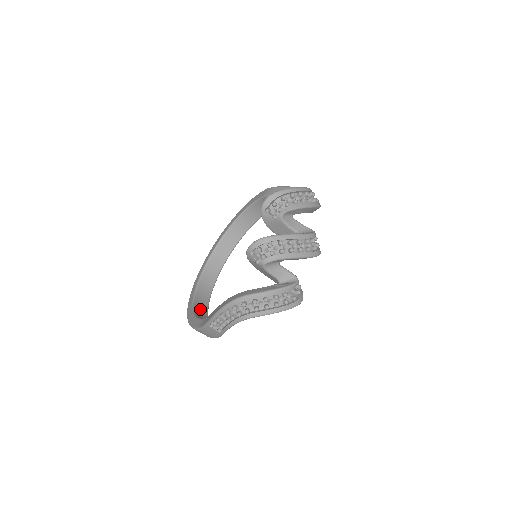
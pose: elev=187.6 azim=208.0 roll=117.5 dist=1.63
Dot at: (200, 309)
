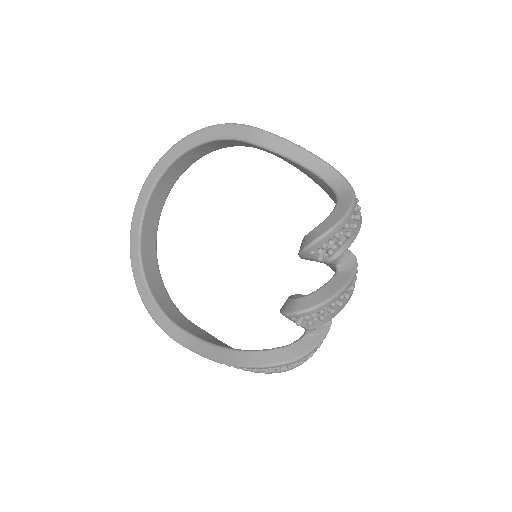
Dot at: (156, 287)
